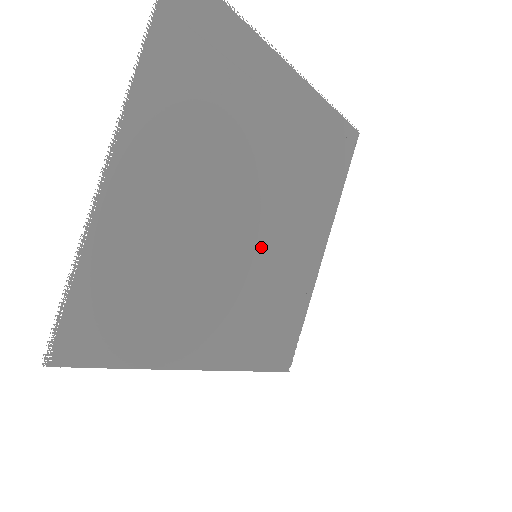
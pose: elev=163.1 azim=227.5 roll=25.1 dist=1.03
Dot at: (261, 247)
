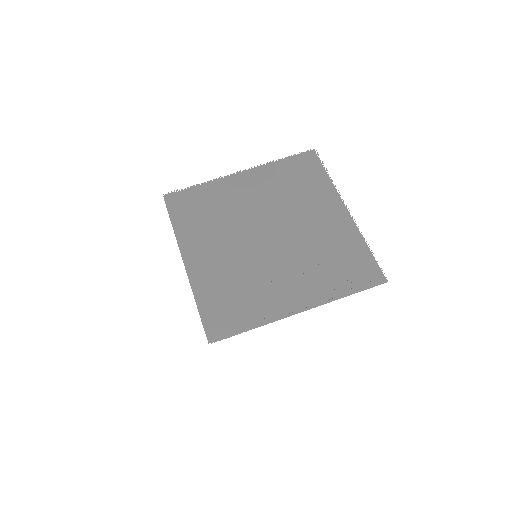
Dot at: (262, 256)
